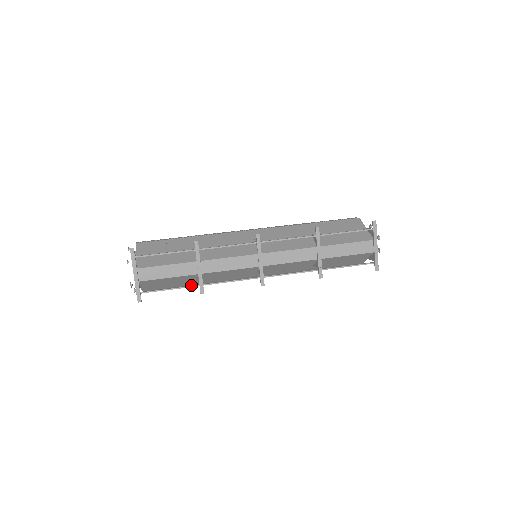
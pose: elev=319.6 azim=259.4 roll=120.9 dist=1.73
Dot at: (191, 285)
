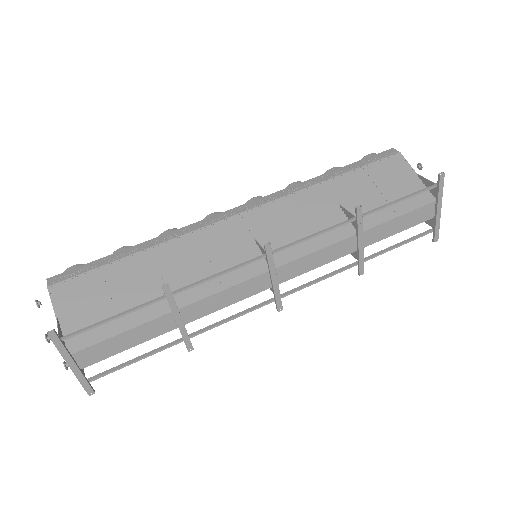
Dot at: (169, 343)
